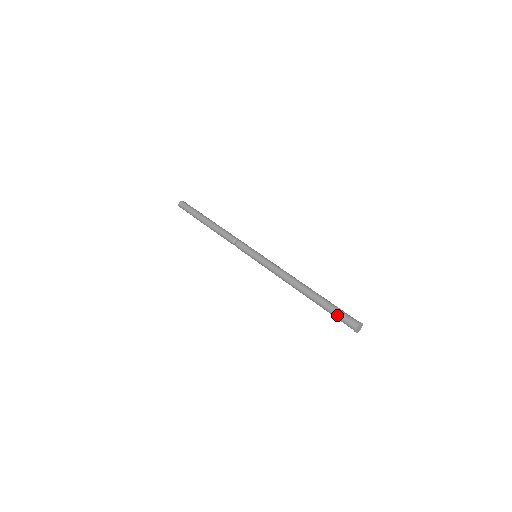
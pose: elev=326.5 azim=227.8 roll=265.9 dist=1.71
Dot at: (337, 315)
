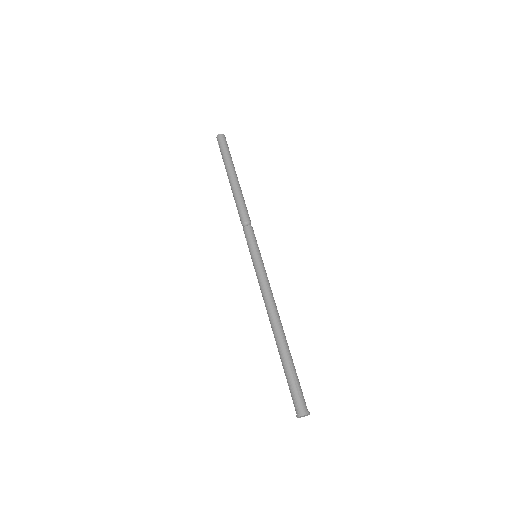
Dot at: (290, 387)
